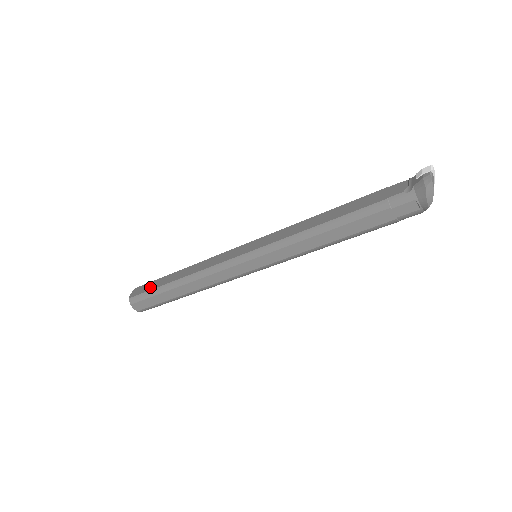
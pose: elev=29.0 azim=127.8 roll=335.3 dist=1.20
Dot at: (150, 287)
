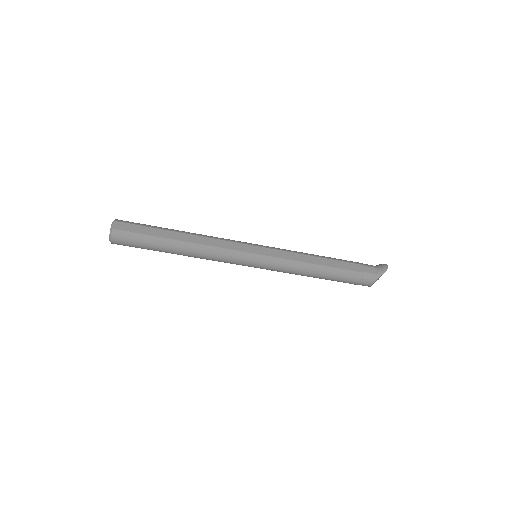
Dot at: occluded
